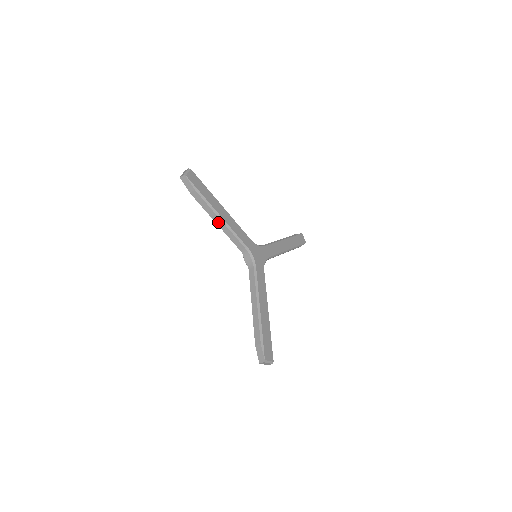
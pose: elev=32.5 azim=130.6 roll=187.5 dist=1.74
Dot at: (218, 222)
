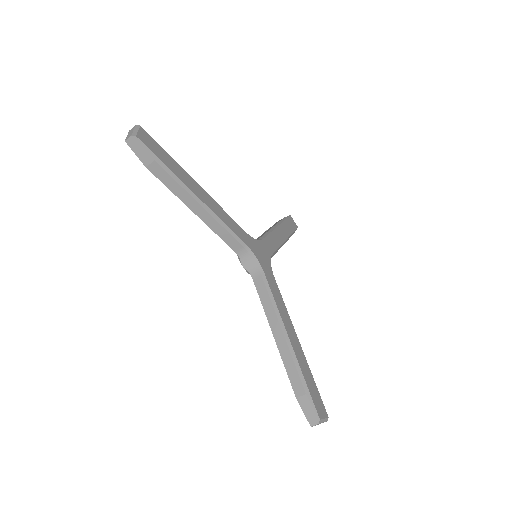
Dot at: (197, 211)
